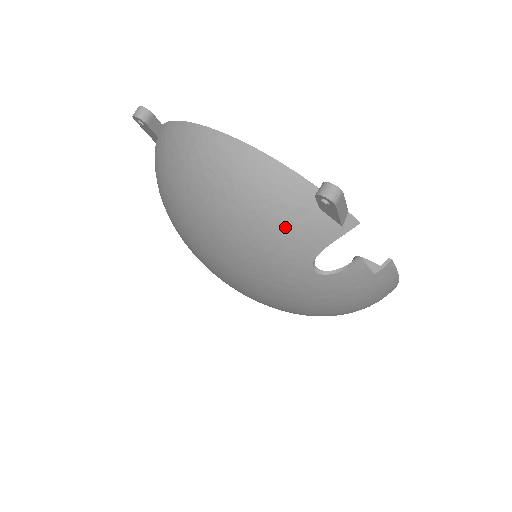
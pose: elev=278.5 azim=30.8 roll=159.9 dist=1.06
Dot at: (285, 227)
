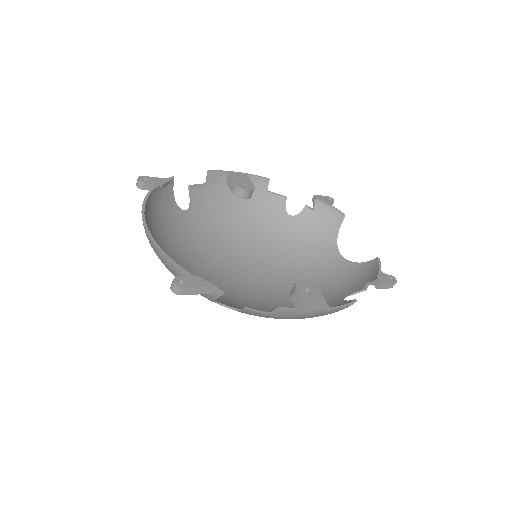
Dot at: occluded
